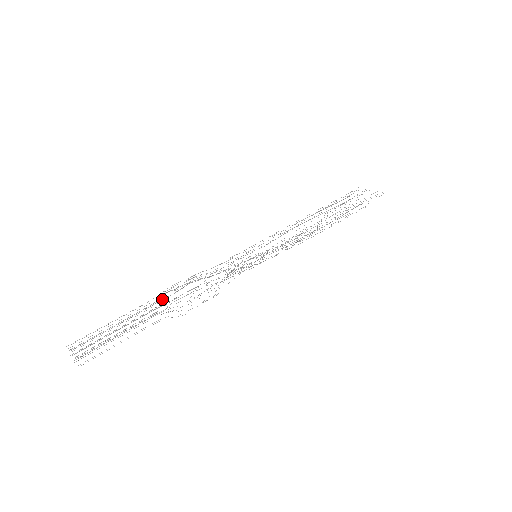
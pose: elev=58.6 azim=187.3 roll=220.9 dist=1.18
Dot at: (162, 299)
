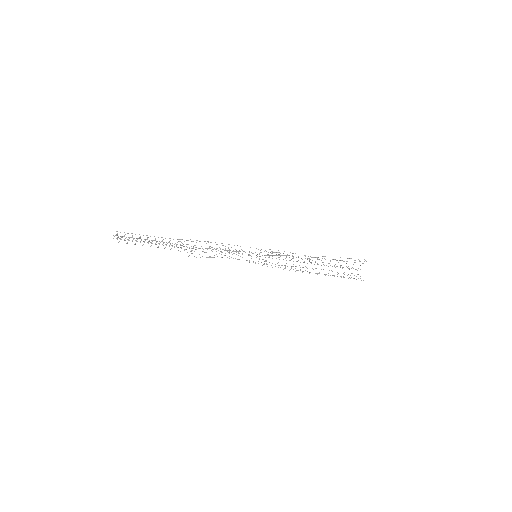
Dot at: occluded
